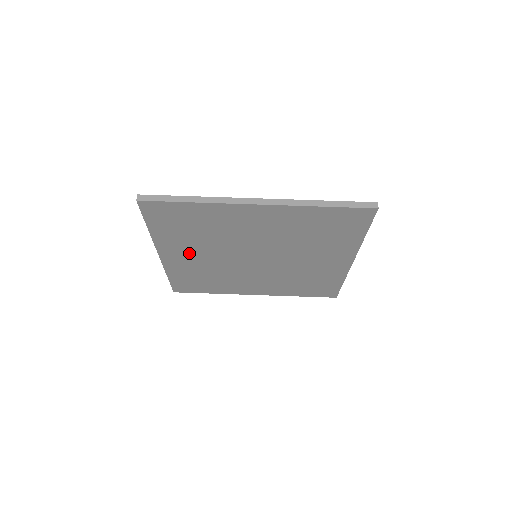
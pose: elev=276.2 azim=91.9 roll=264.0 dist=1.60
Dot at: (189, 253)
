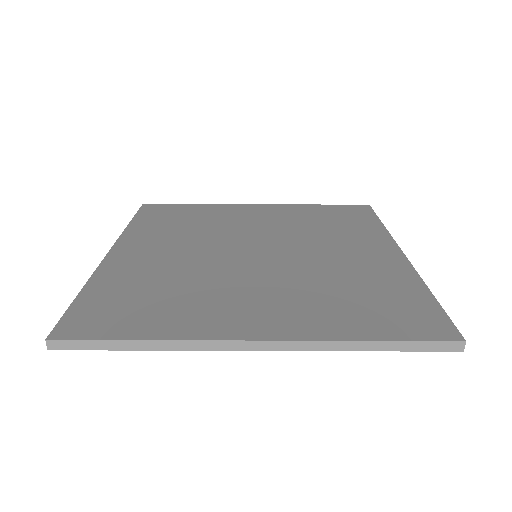
Dot at: occluded
